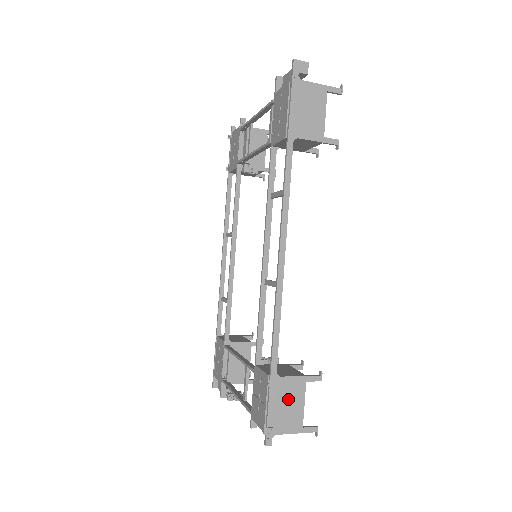
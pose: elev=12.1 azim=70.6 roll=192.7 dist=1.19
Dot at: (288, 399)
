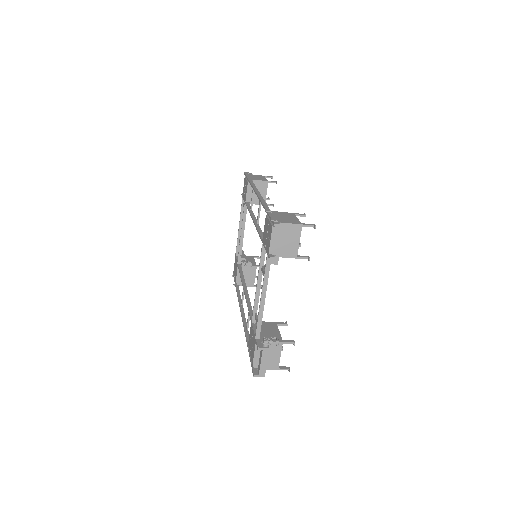
Dot at: (284, 216)
